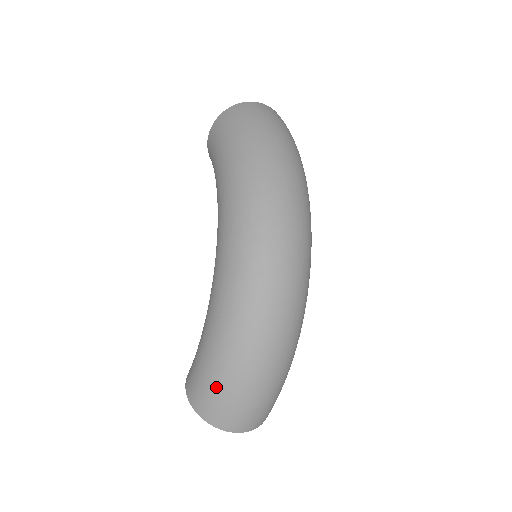
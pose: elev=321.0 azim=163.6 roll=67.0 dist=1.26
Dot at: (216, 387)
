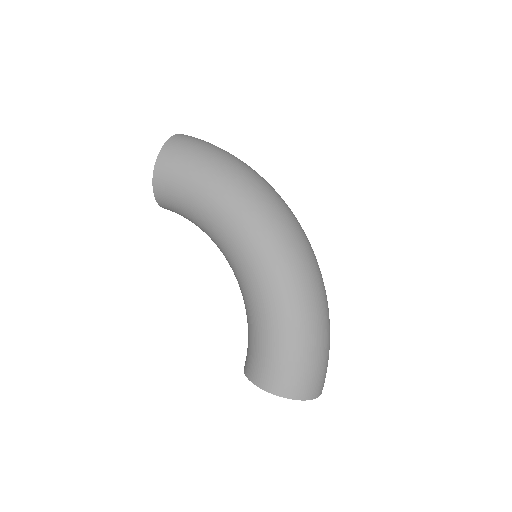
Dot at: (307, 362)
